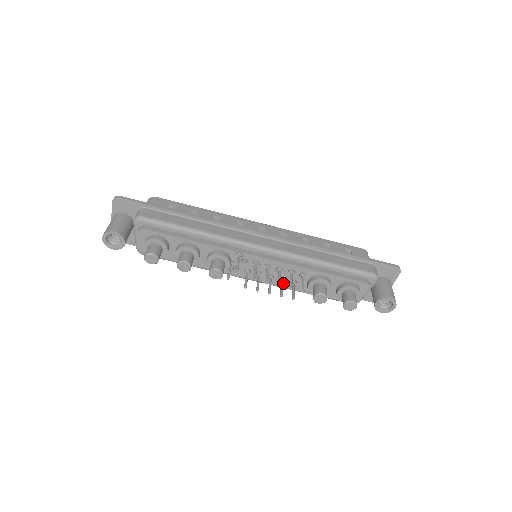
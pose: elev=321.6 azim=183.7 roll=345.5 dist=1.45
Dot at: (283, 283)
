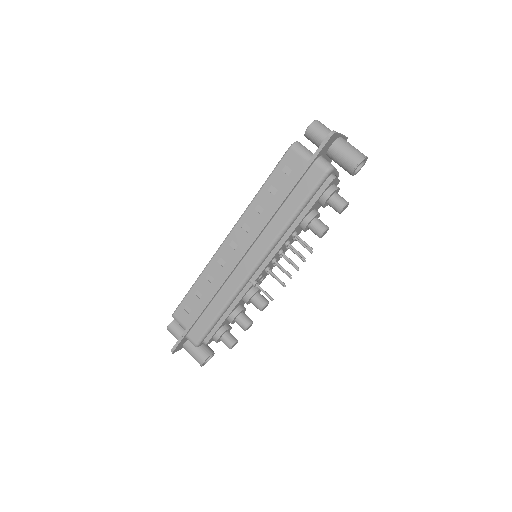
Dot at: (291, 243)
